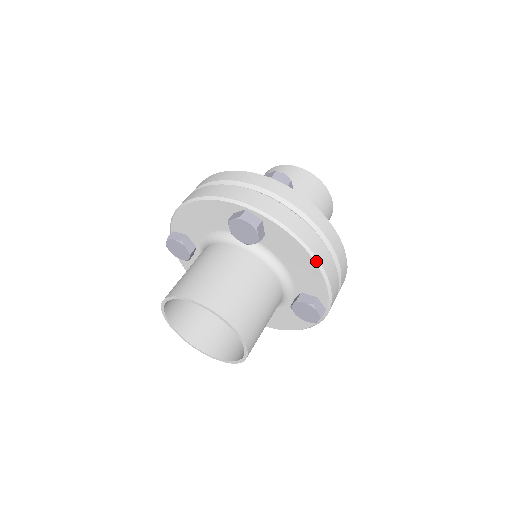
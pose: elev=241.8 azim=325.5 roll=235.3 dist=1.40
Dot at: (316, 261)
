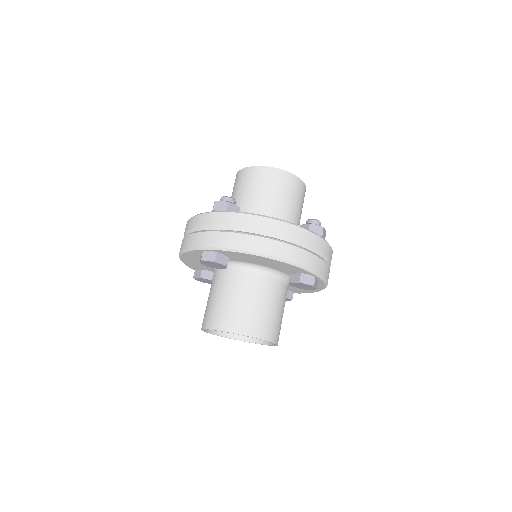
Dot at: (271, 258)
